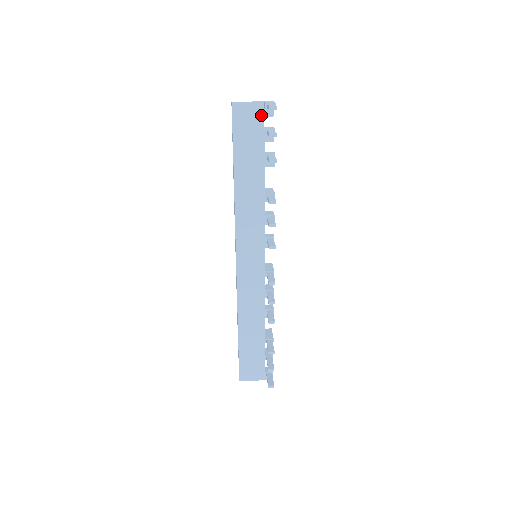
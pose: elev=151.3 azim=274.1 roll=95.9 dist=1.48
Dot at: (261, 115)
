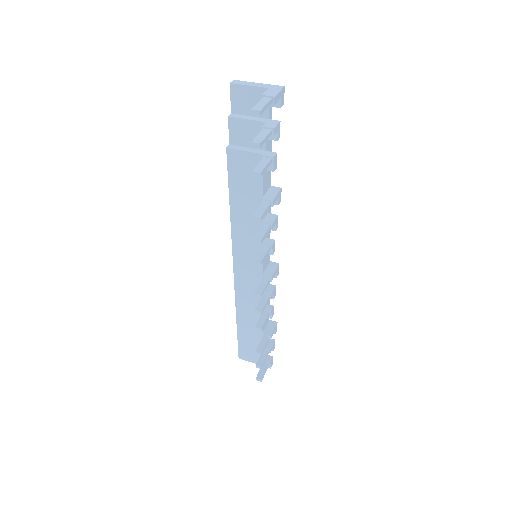
Dot at: occluded
